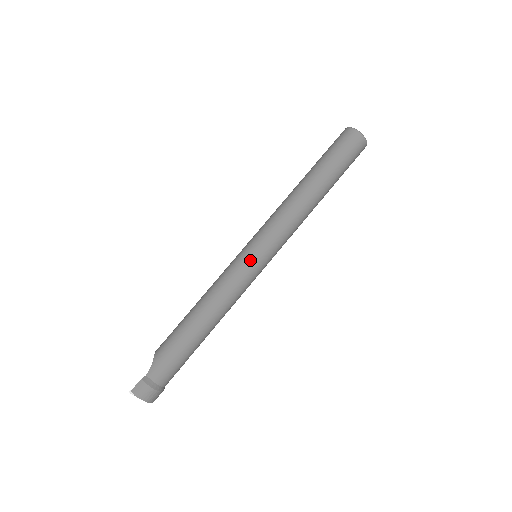
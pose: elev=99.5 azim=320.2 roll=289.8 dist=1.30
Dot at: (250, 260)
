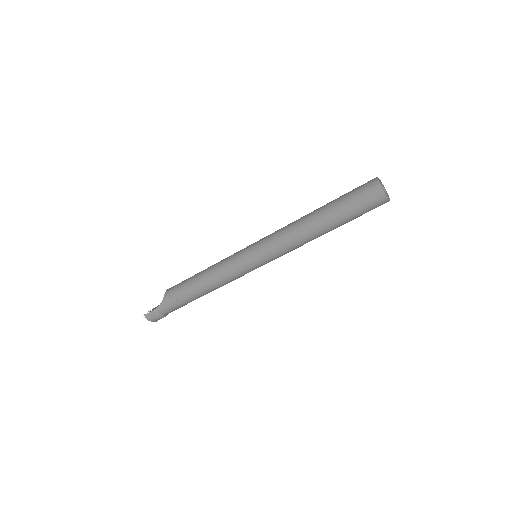
Dot at: (248, 265)
